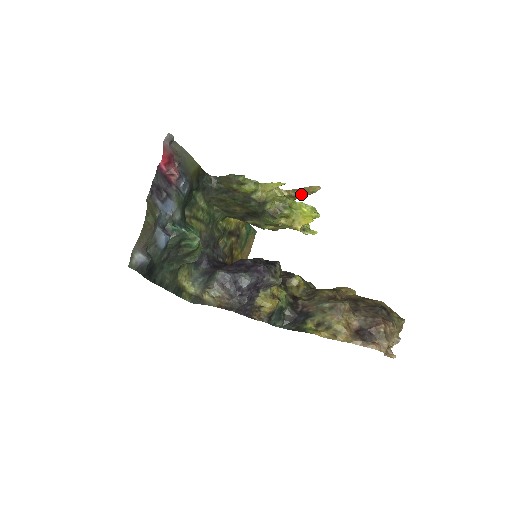
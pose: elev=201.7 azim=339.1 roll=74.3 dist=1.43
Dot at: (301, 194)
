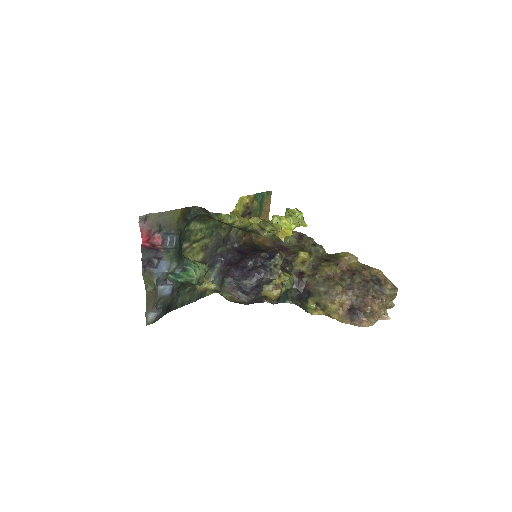
Dot at: occluded
